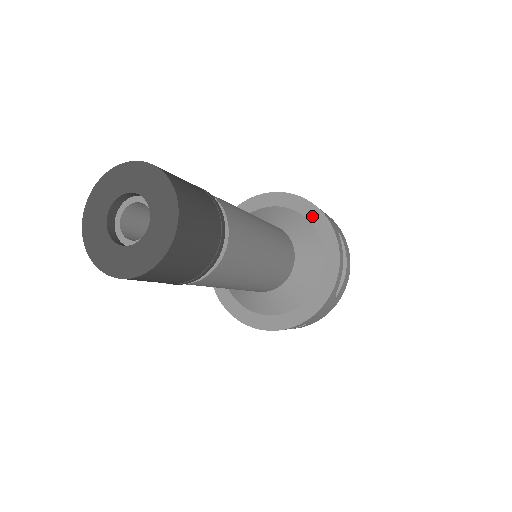
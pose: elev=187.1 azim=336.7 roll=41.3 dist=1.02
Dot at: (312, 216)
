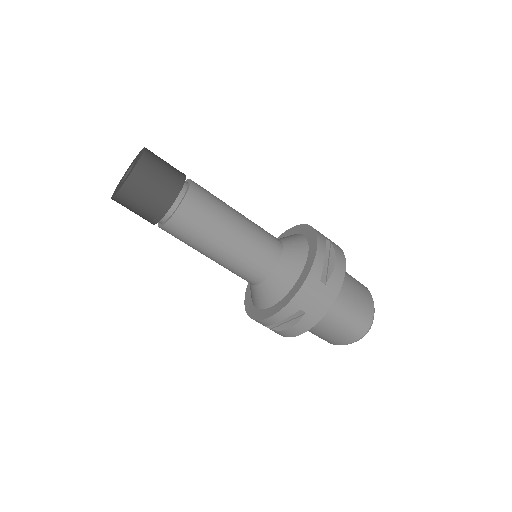
Dot at: (304, 231)
